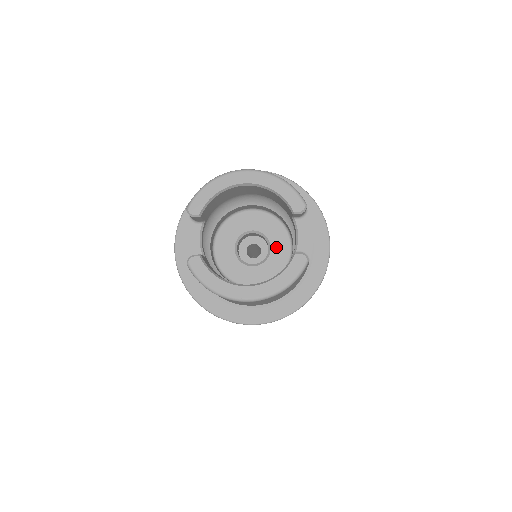
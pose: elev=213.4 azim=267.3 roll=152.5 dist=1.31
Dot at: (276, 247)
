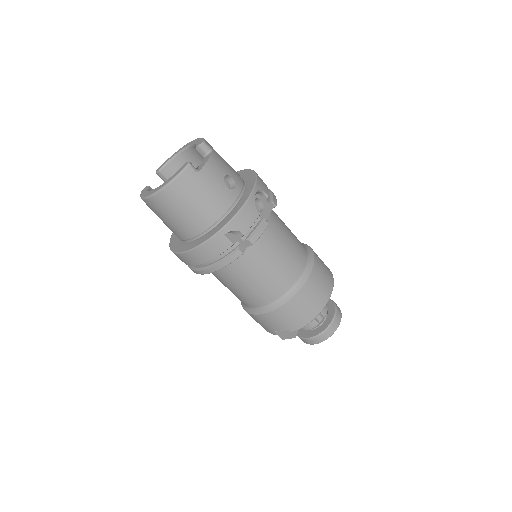
Dot at: occluded
